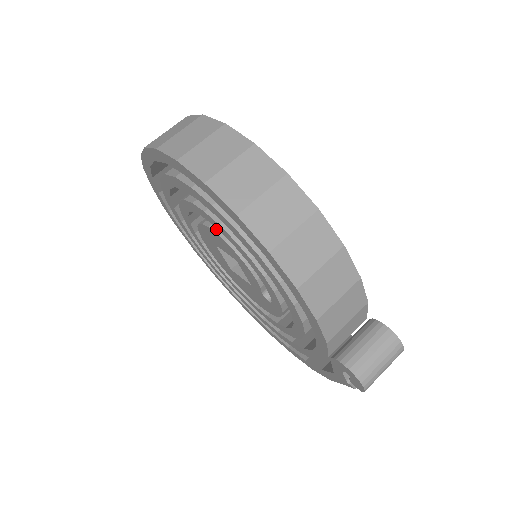
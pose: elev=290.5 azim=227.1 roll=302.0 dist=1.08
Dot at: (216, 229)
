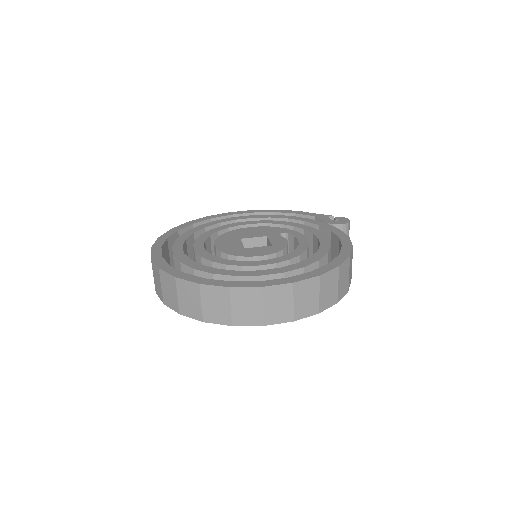
Dot at: occluded
